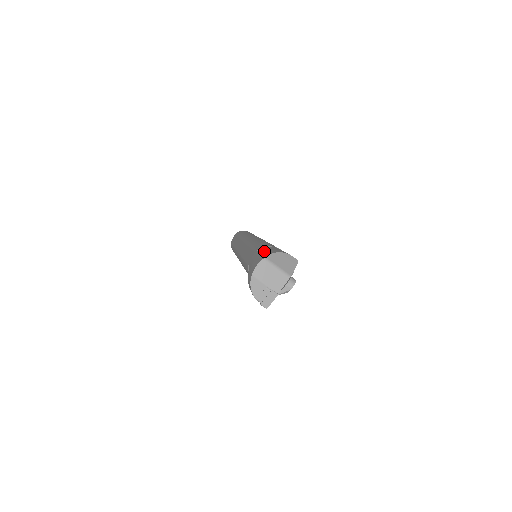
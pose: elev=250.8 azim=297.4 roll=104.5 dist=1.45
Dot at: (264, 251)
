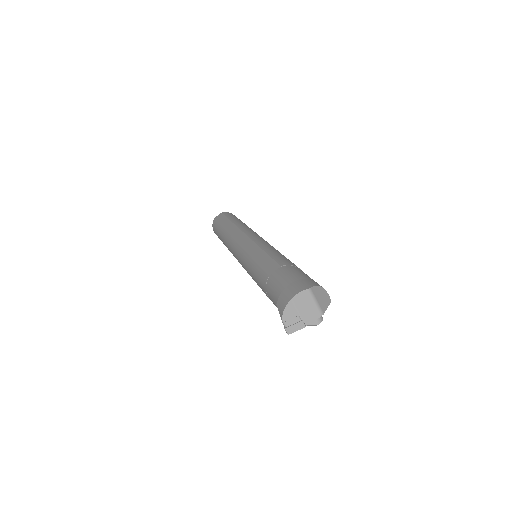
Dot at: (297, 273)
